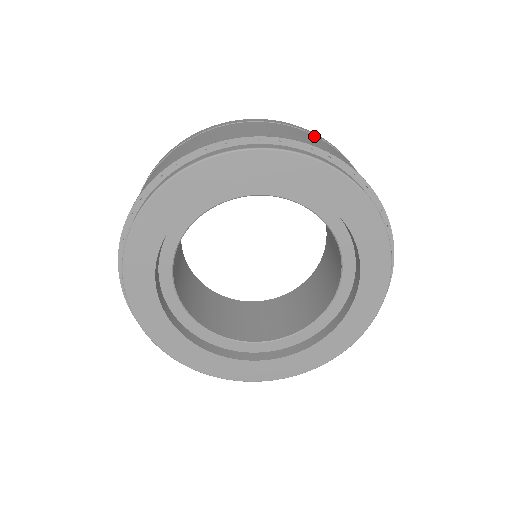
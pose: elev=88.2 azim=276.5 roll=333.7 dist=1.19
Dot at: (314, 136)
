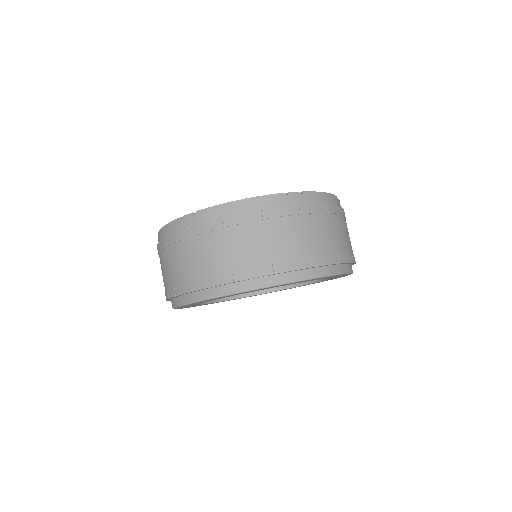
Dot at: (304, 219)
